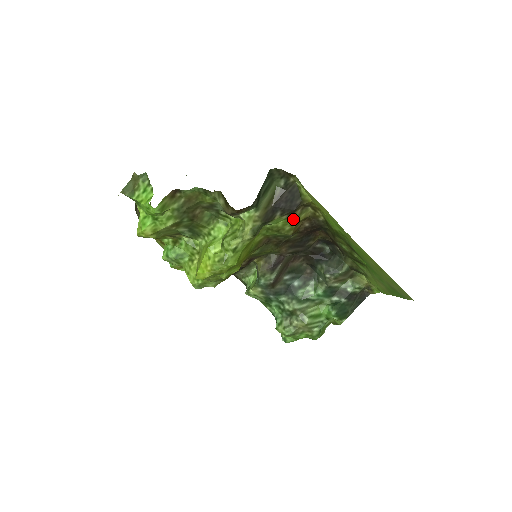
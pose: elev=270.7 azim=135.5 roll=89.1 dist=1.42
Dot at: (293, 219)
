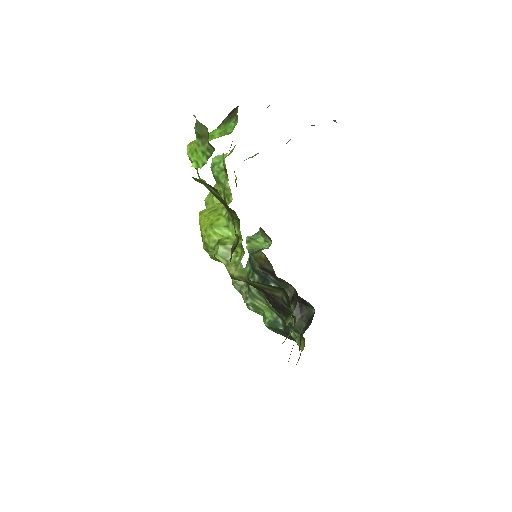
Dot at: occluded
